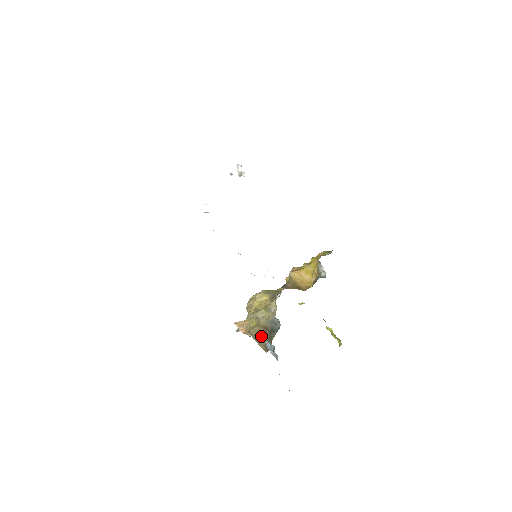
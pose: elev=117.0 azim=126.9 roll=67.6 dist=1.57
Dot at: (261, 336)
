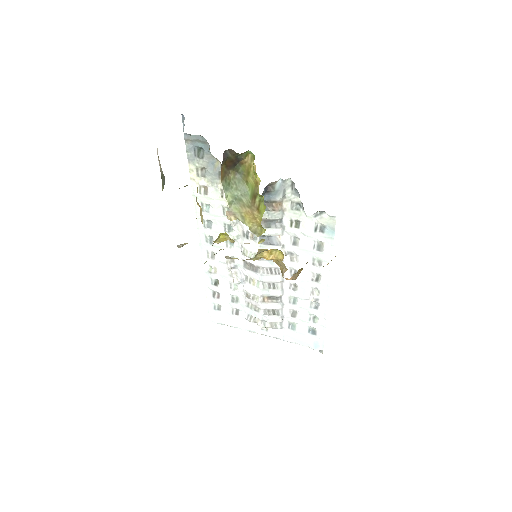
Dot at: occluded
